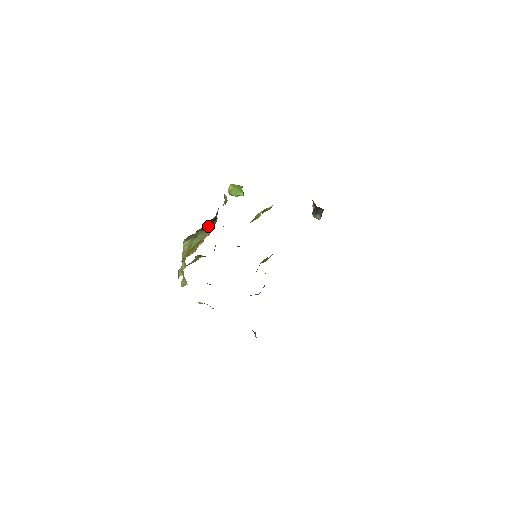
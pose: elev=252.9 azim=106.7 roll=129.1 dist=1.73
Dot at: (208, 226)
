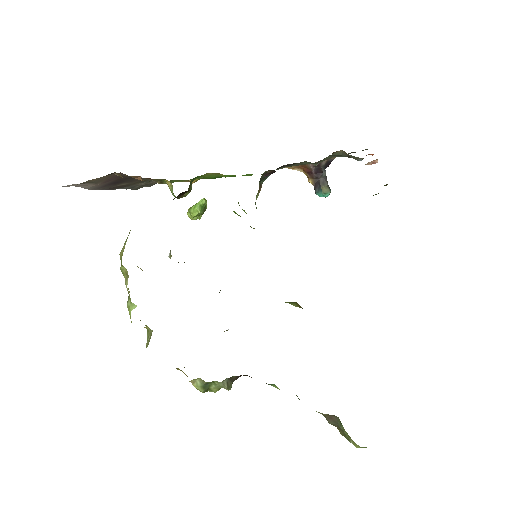
Dot at: occluded
